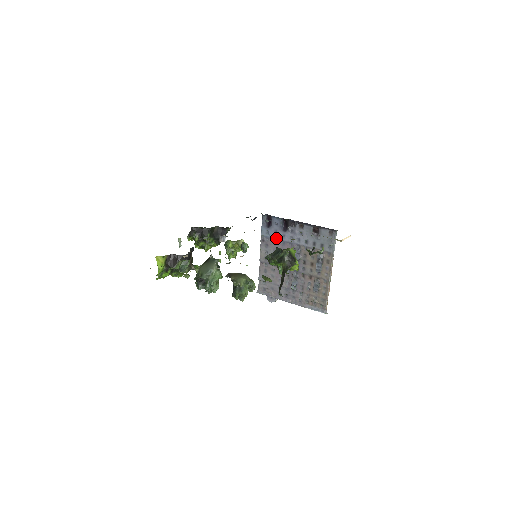
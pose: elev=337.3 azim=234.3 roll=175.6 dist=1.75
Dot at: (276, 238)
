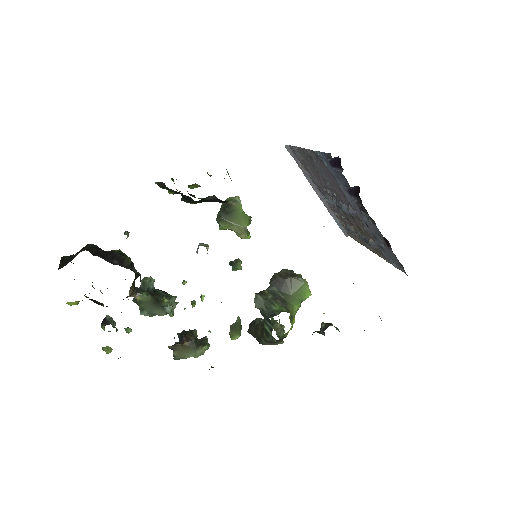
Dot at: (334, 177)
